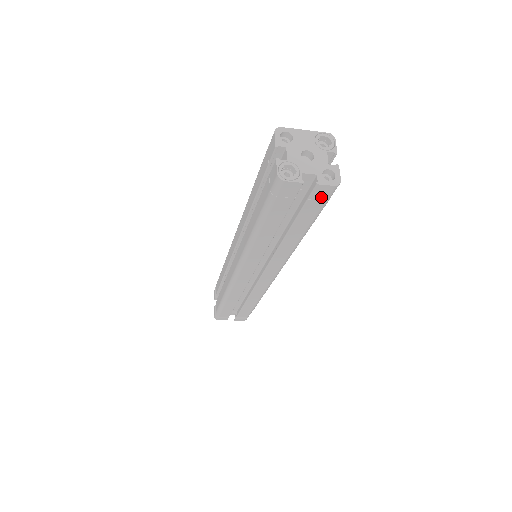
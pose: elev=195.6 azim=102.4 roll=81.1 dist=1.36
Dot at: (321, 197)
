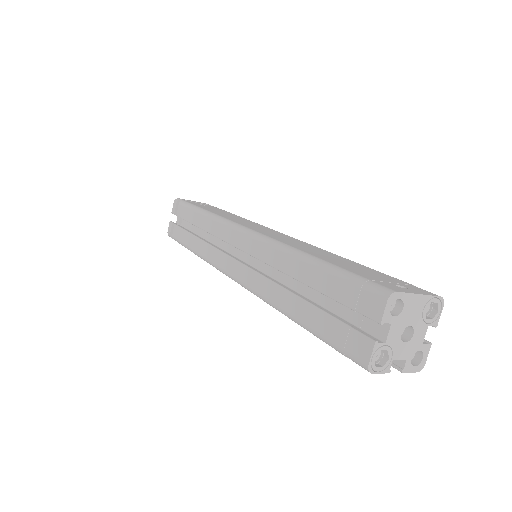
Dot at: occluded
